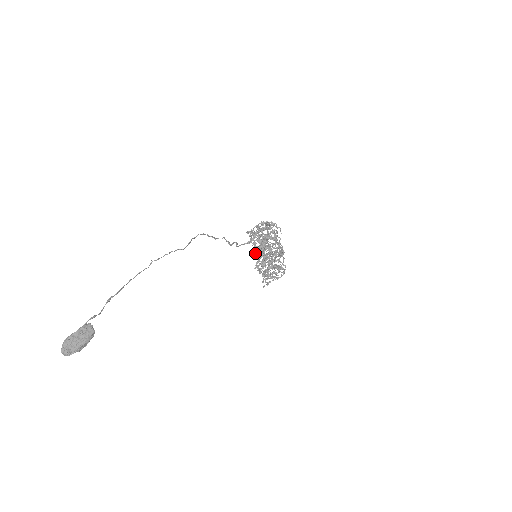
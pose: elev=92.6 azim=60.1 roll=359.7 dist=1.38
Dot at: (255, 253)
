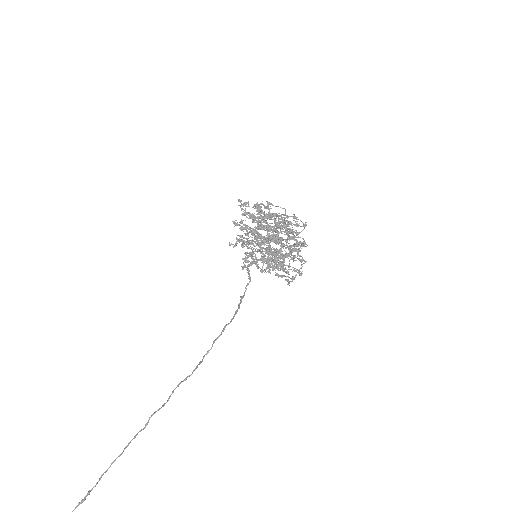
Dot at: (259, 260)
